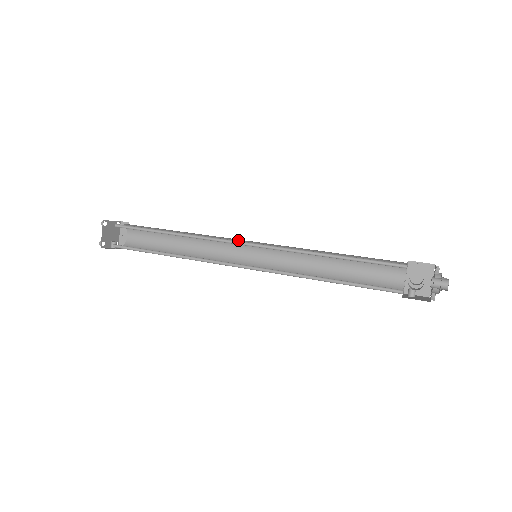
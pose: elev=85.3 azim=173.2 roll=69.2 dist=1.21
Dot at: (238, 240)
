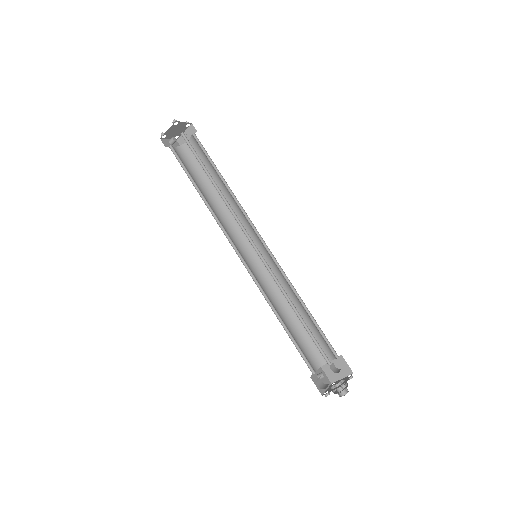
Dot at: (255, 232)
